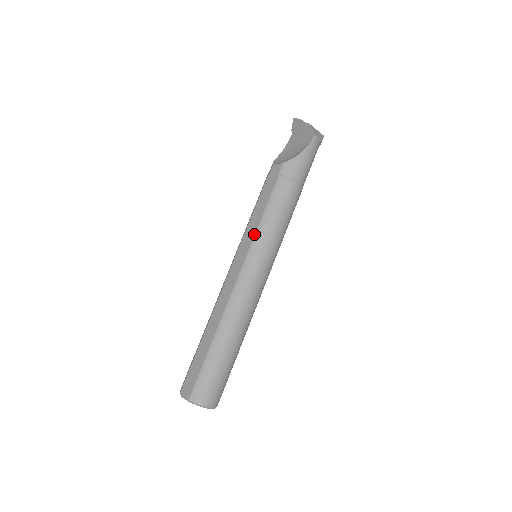
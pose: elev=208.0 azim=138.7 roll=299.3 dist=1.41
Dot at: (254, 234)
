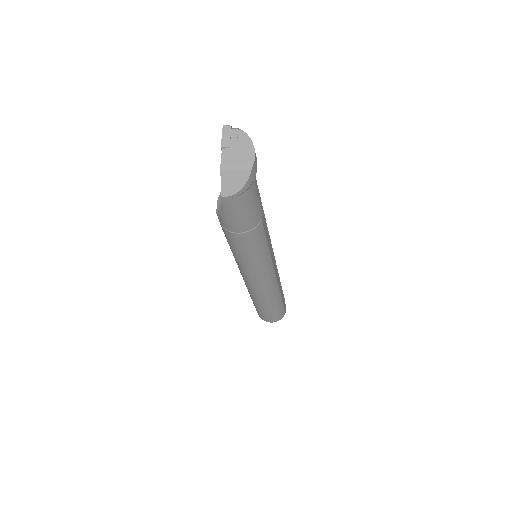
Dot at: occluded
